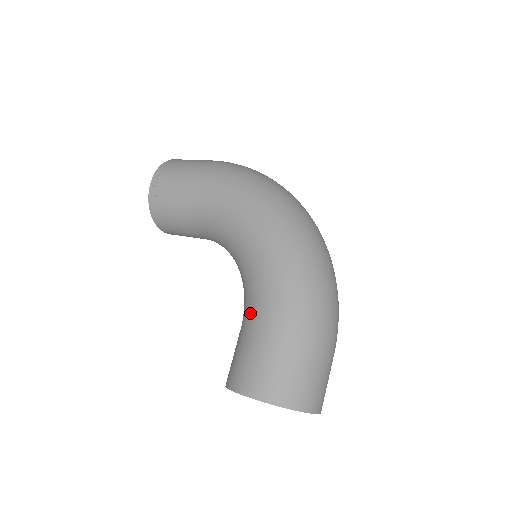
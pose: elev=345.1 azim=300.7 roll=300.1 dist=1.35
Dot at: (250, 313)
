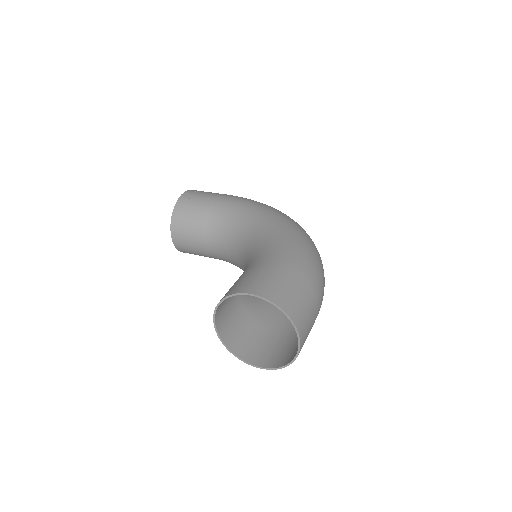
Dot at: (259, 258)
